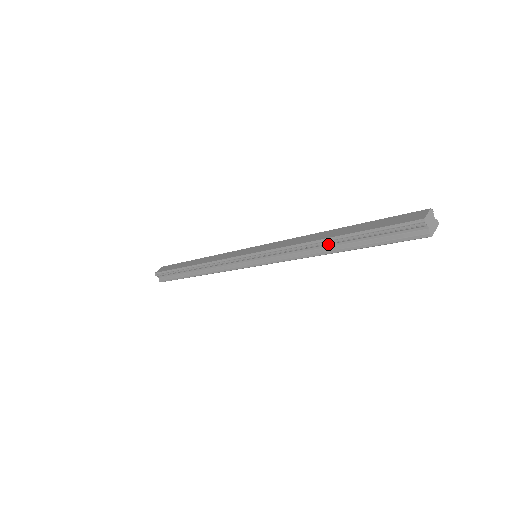
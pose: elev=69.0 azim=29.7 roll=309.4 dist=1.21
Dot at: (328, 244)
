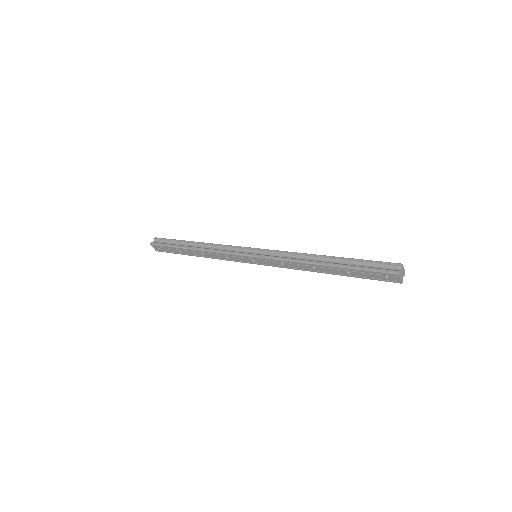
Dot at: (324, 259)
